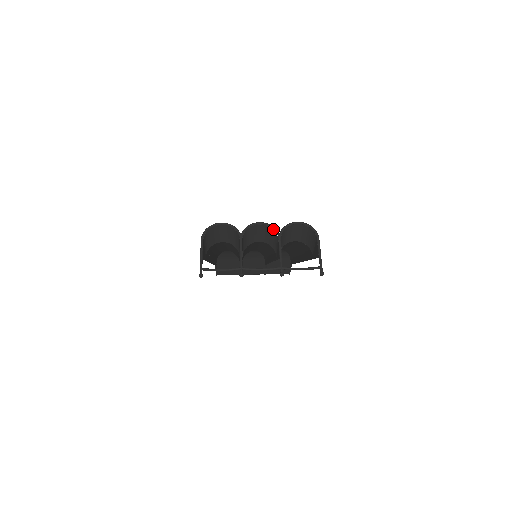
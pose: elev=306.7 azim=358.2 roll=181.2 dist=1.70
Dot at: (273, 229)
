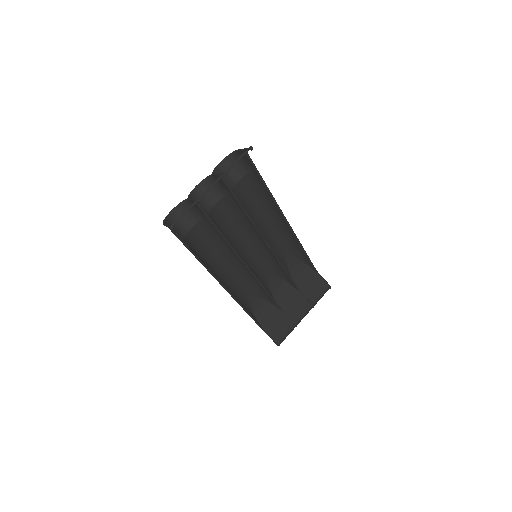
Dot at: (207, 178)
